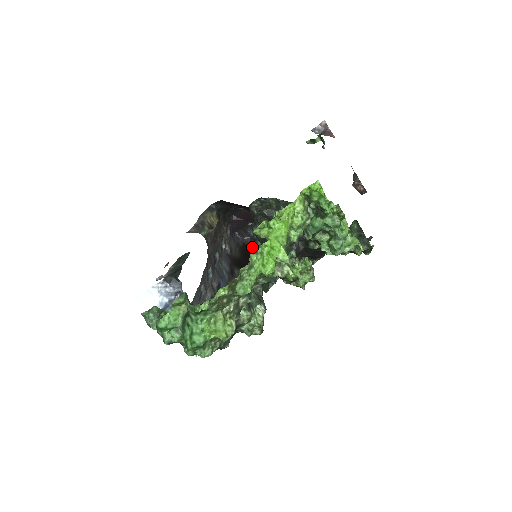
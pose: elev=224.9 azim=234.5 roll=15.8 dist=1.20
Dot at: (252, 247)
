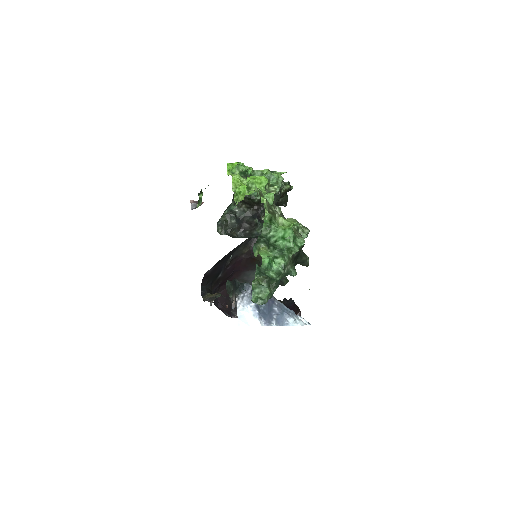
Dot at: occluded
